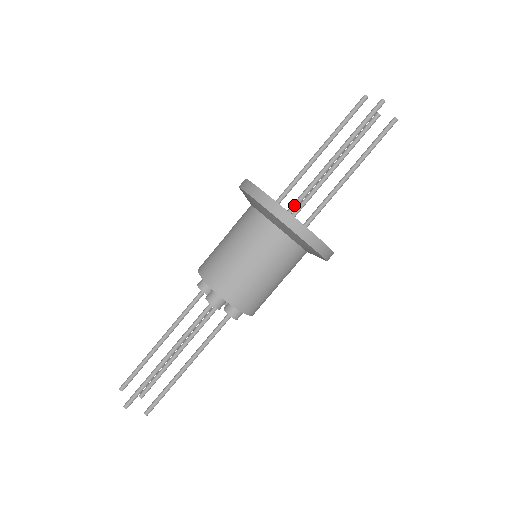
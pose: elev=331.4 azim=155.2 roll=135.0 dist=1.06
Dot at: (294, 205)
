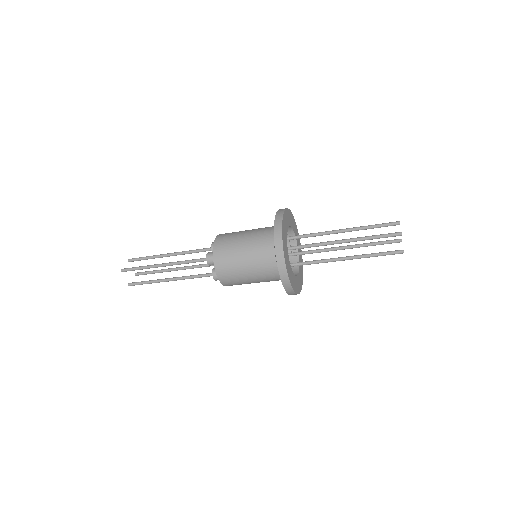
Dot at: (297, 246)
